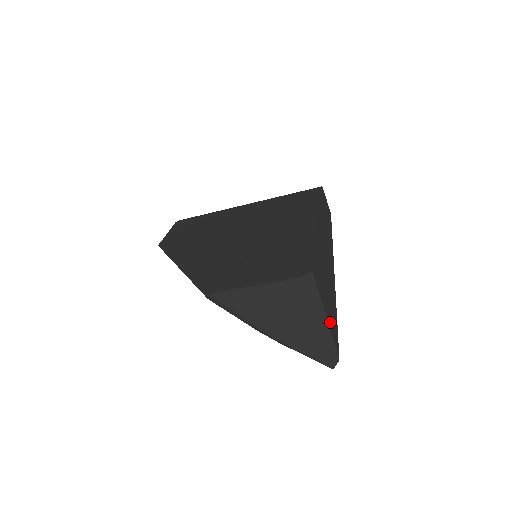
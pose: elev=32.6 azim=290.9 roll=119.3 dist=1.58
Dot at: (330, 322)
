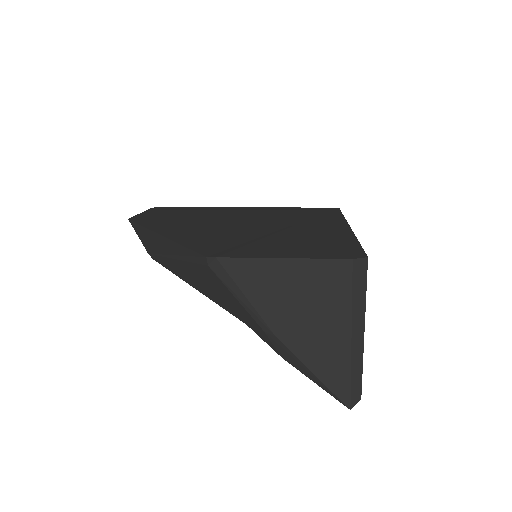
Dot at: occluded
